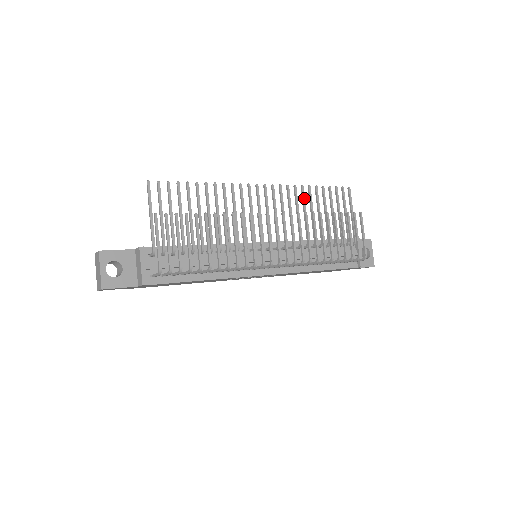
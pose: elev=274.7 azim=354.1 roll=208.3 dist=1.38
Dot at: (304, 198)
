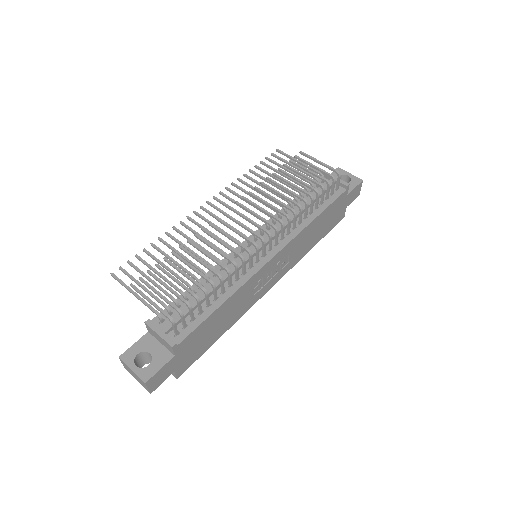
Dot at: (247, 184)
